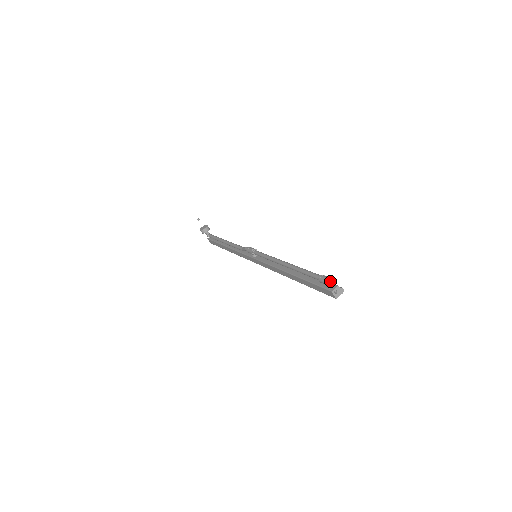
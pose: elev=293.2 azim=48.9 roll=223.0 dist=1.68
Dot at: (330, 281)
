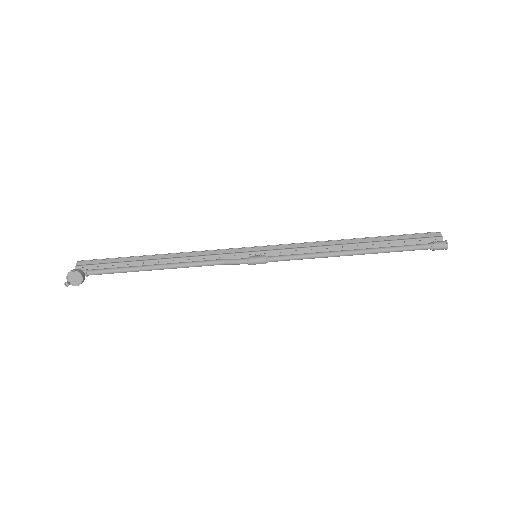
Dot at: (443, 243)
